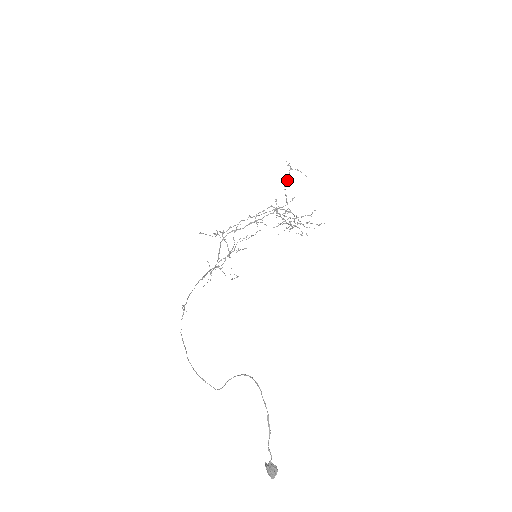
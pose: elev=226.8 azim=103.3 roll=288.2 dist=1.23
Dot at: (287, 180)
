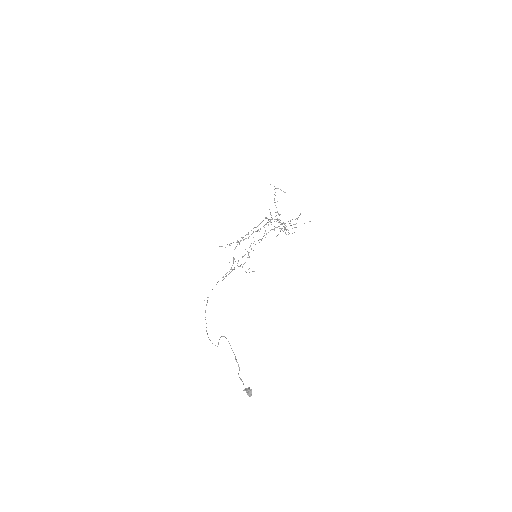
Dot at: occluded
